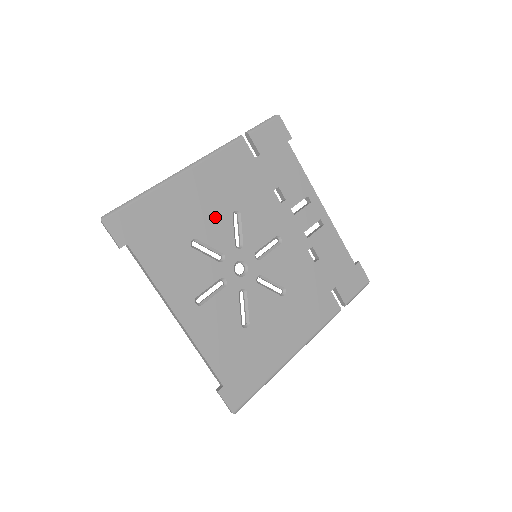
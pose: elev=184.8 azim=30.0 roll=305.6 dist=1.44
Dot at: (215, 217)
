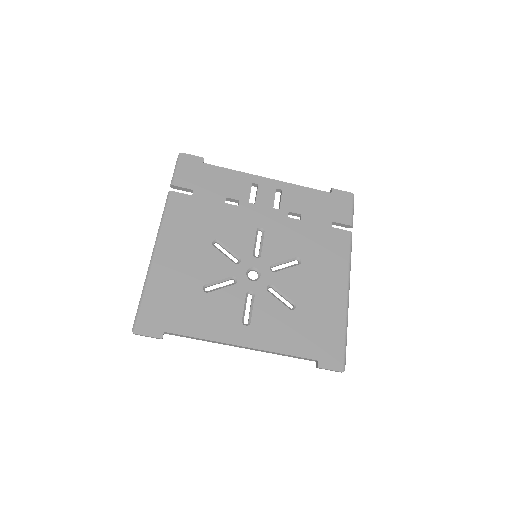
Dot at: (203, 259)
